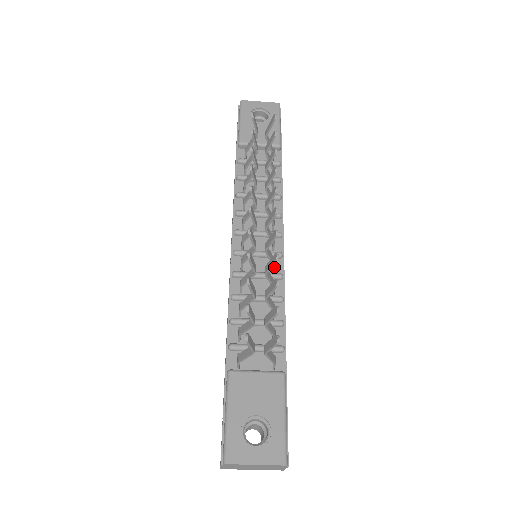
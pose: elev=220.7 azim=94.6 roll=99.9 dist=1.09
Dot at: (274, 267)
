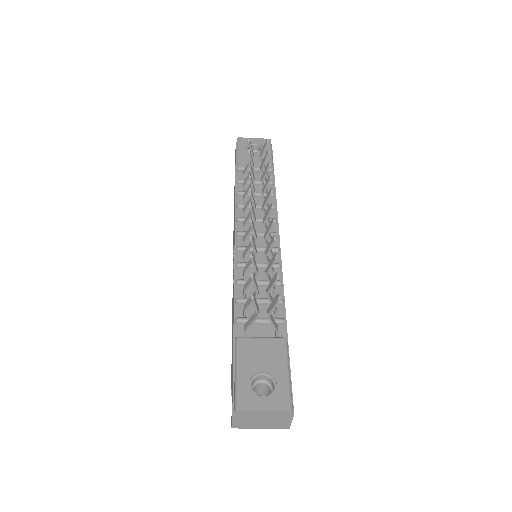
Dot at: occluded
